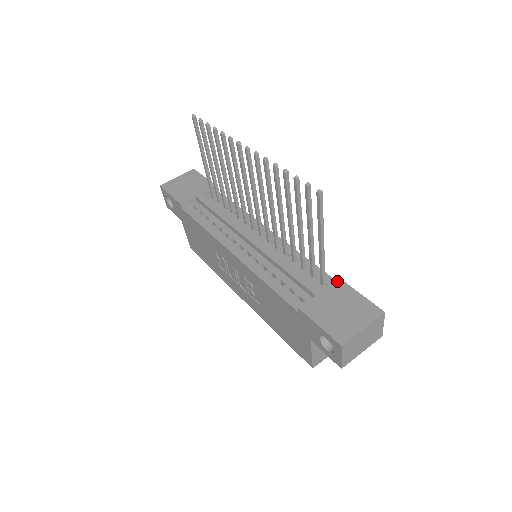
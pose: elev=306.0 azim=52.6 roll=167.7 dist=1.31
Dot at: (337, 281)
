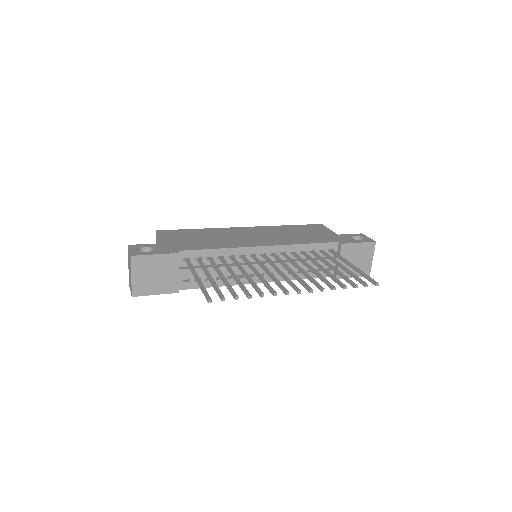
Dot at: (342, 247)
